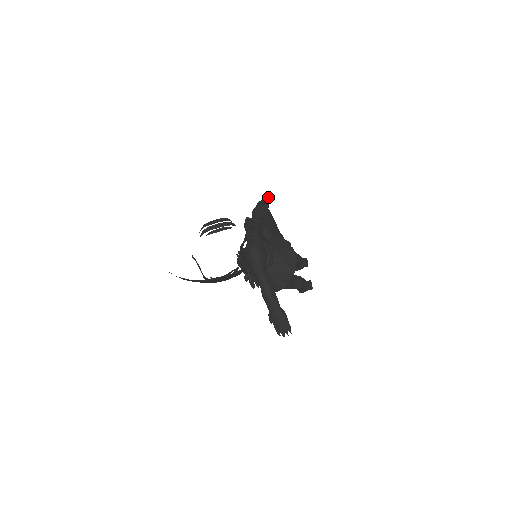
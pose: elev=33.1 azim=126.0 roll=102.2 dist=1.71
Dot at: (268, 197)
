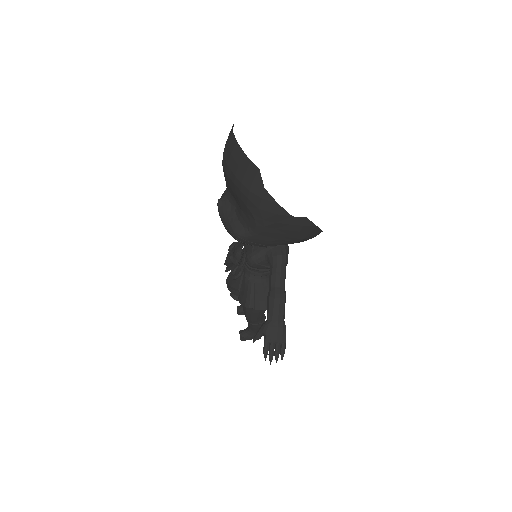
Dot at: occluded
